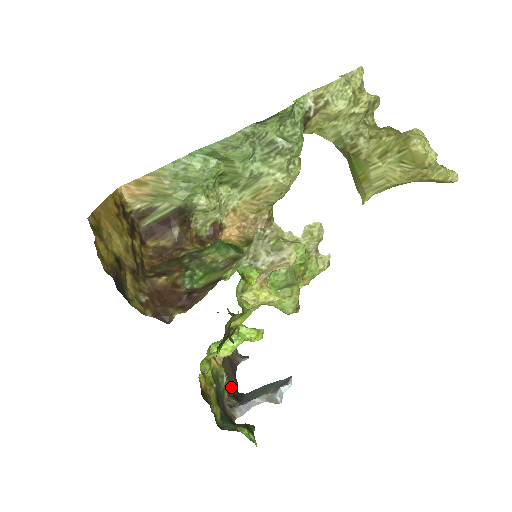
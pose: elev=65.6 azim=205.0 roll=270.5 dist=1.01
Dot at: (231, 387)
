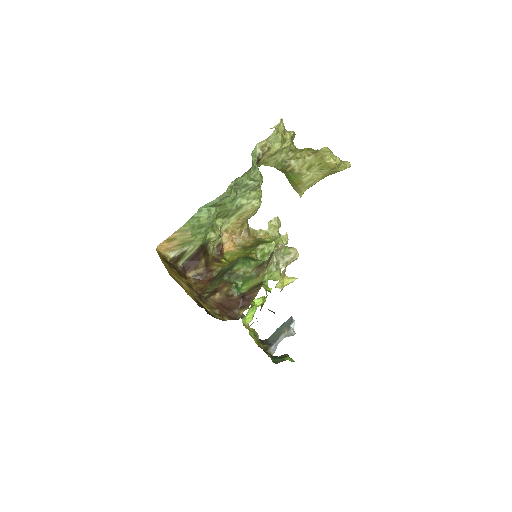
Dot at: occluded
